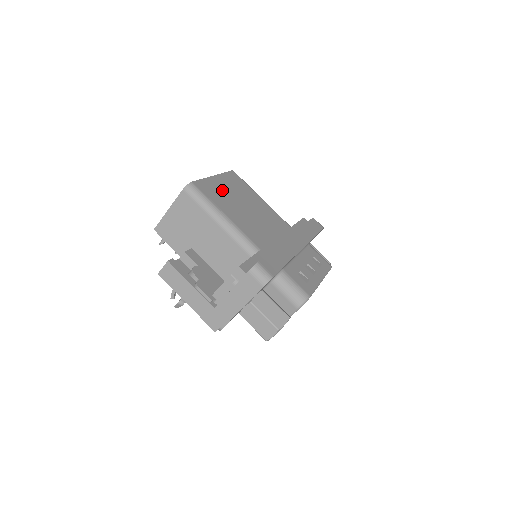
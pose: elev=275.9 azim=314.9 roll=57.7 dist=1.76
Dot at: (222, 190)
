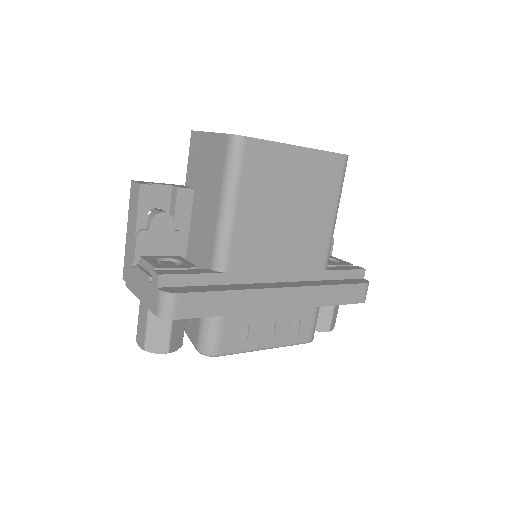
Dot at: (283, 172)
